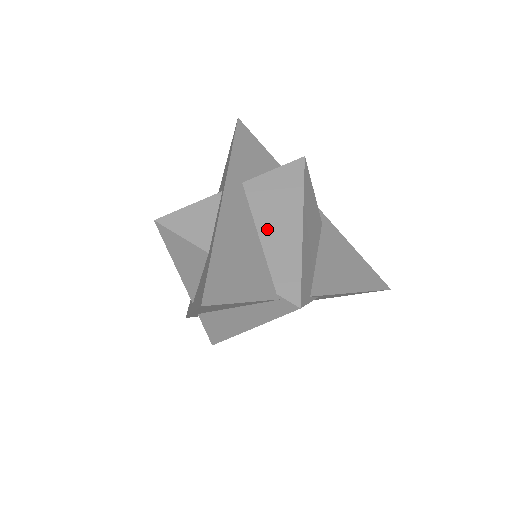
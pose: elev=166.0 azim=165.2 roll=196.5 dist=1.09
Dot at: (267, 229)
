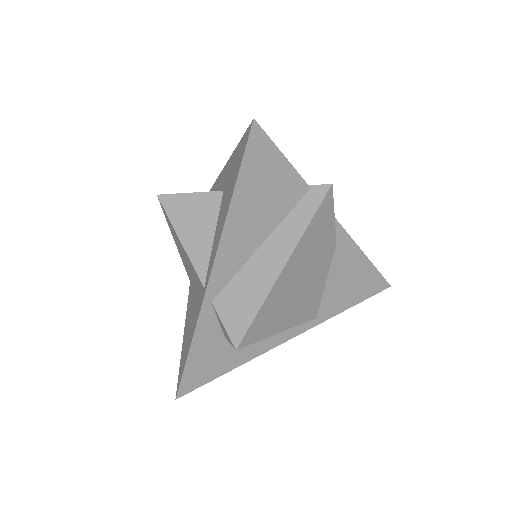
Dot at: occluded
